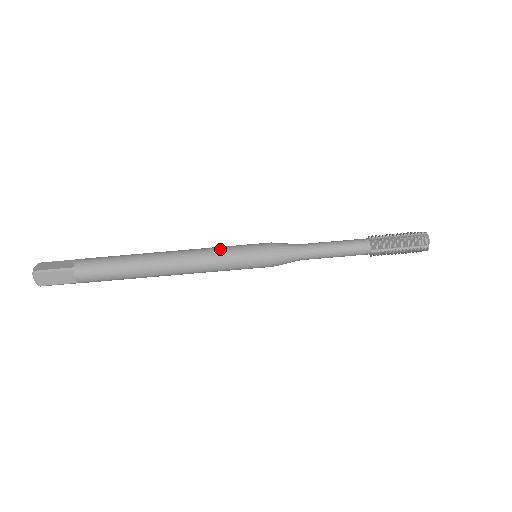
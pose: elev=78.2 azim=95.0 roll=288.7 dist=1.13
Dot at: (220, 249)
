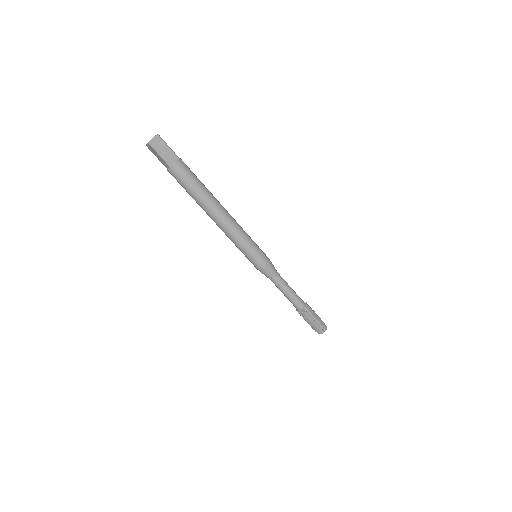
Dot at: (247, 234)
